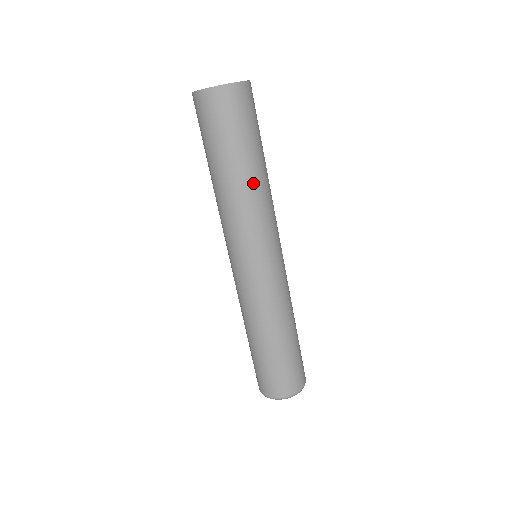
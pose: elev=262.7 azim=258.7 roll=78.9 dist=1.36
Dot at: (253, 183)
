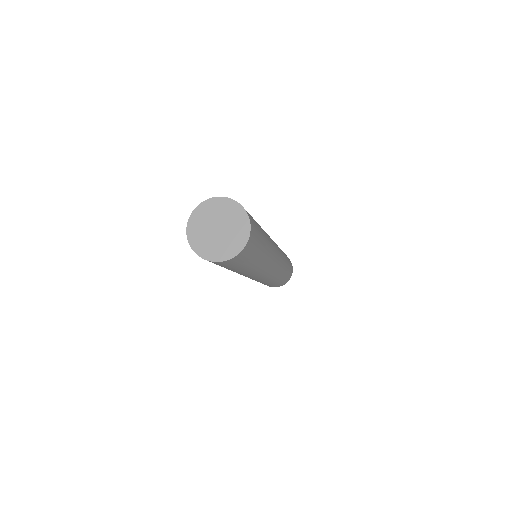
Dot at: (261, 263)
